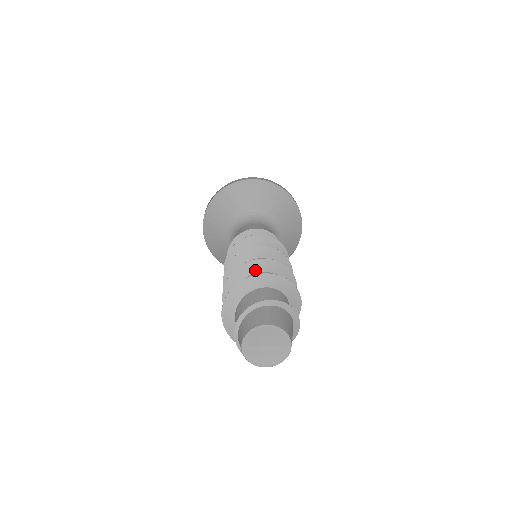
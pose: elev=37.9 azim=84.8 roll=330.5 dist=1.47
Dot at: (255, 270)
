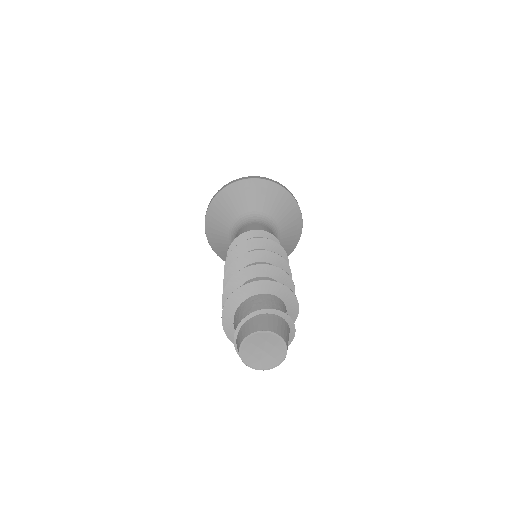
Dot at: (271, 275)
